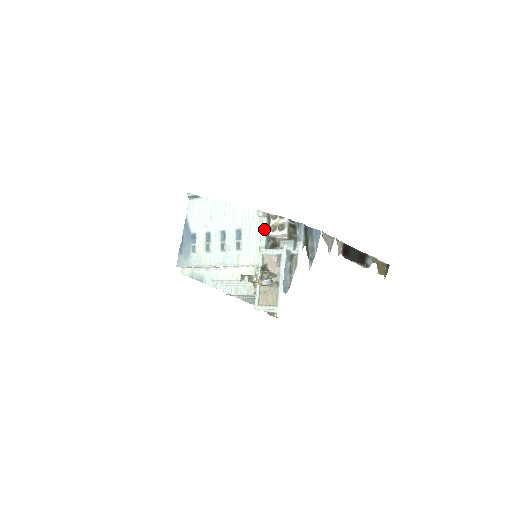
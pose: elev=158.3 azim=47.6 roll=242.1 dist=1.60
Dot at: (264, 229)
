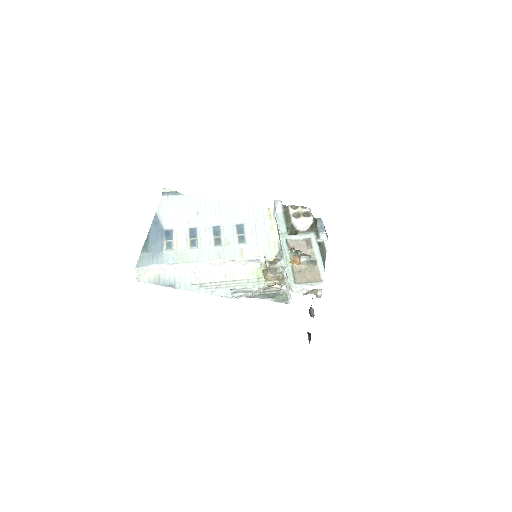
Dot at: (282, 219)
